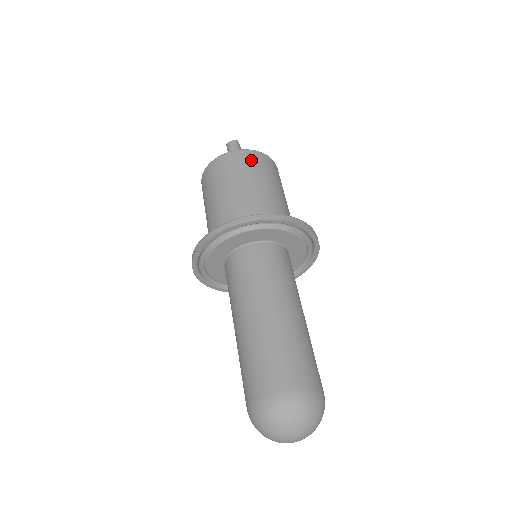
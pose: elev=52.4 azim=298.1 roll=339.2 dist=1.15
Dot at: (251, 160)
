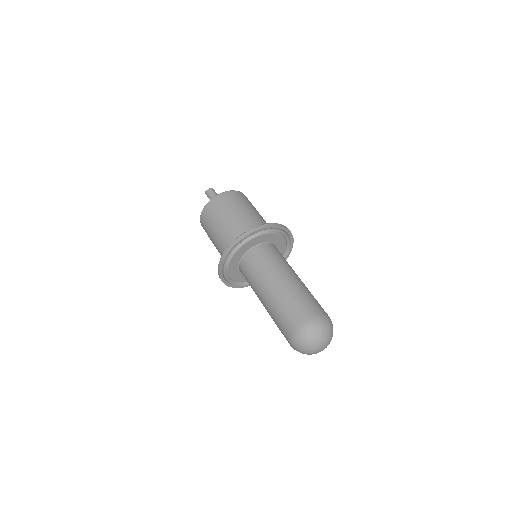
Dot at: (237, 196)
